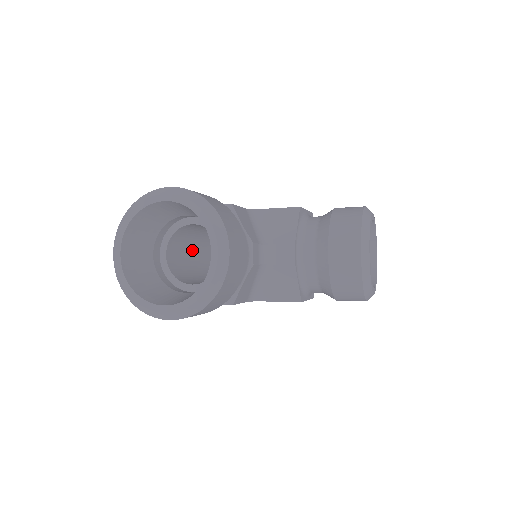
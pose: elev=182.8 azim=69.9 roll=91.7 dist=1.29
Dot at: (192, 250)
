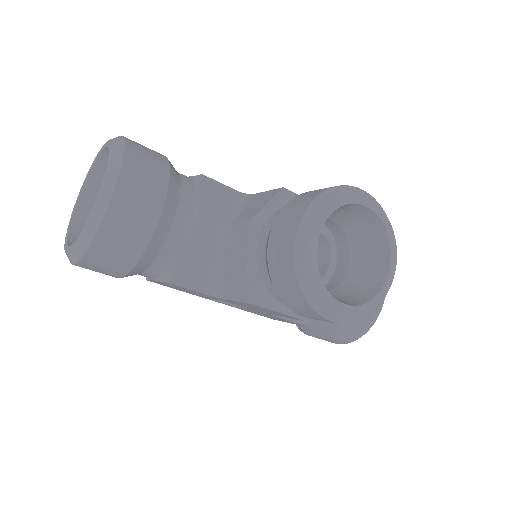
Dot at: occluded
